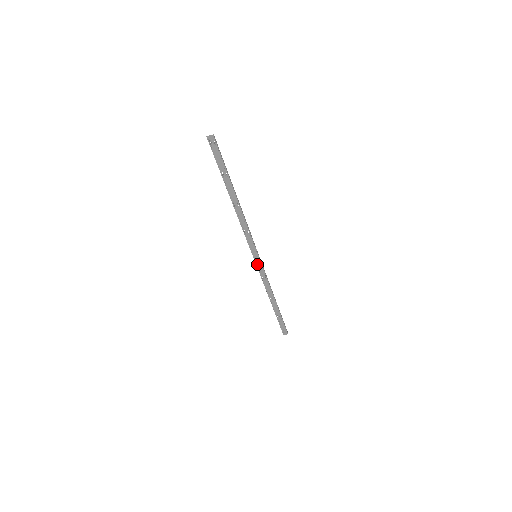
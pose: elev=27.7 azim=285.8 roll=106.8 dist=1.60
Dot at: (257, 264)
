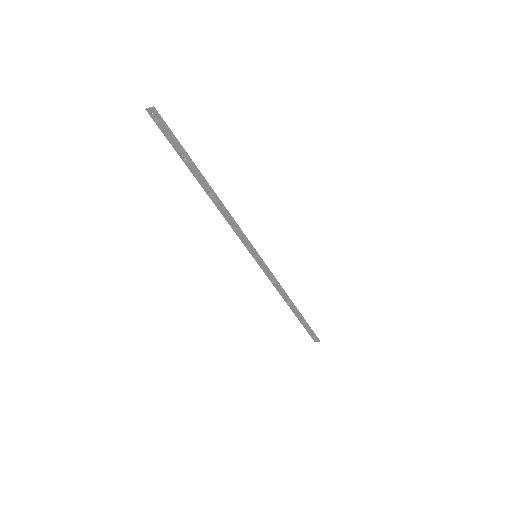
Dot at: (260, 265)
